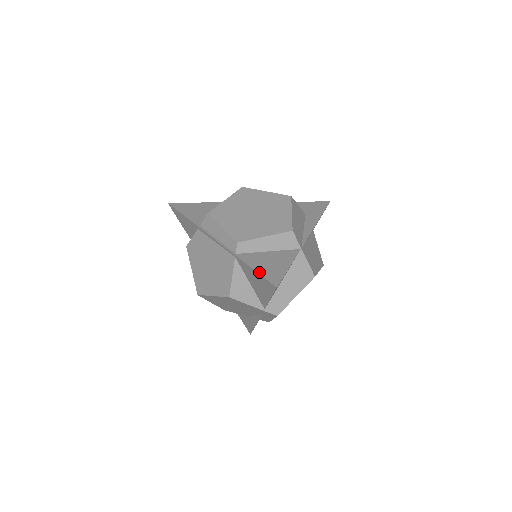
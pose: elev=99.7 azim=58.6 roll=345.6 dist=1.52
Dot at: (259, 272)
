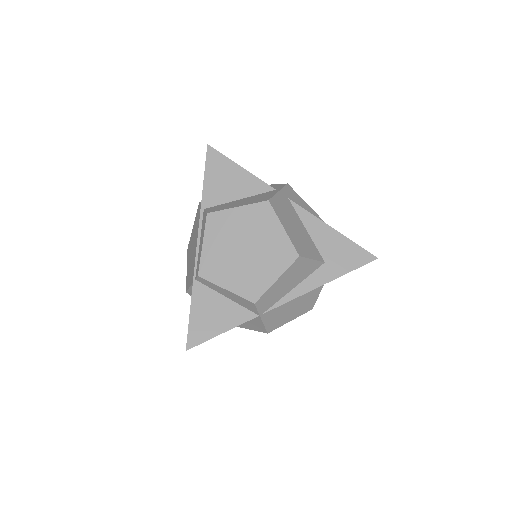
Dot at: (191, 320)
